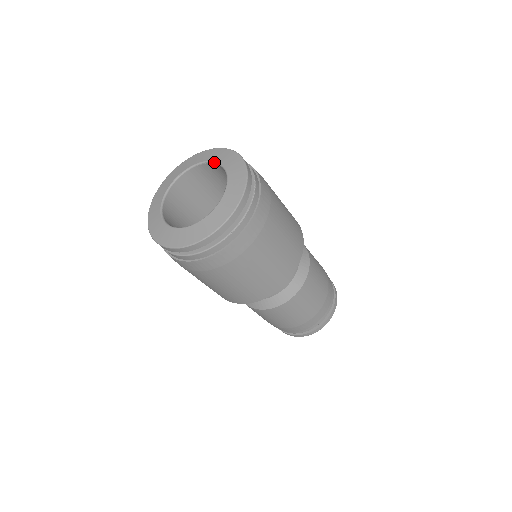
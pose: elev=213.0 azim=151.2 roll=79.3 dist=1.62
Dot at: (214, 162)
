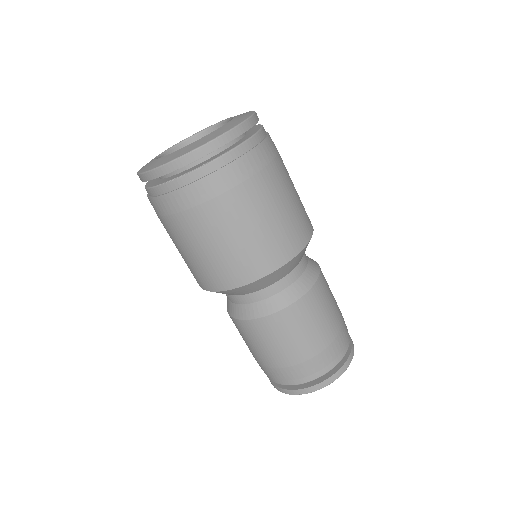
Dot at: (193, 135)
